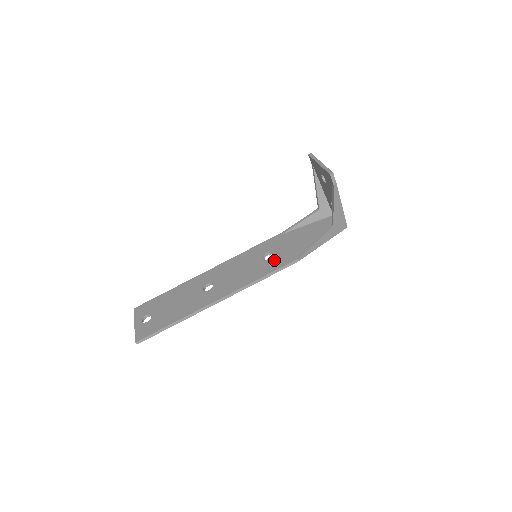
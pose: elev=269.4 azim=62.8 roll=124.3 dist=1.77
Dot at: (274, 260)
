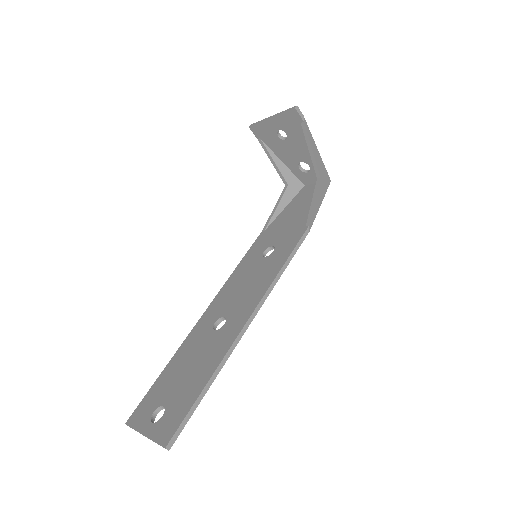
Dot at: (280, 247)
